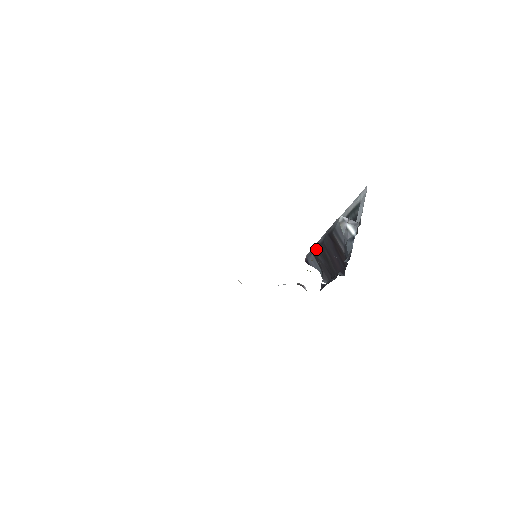
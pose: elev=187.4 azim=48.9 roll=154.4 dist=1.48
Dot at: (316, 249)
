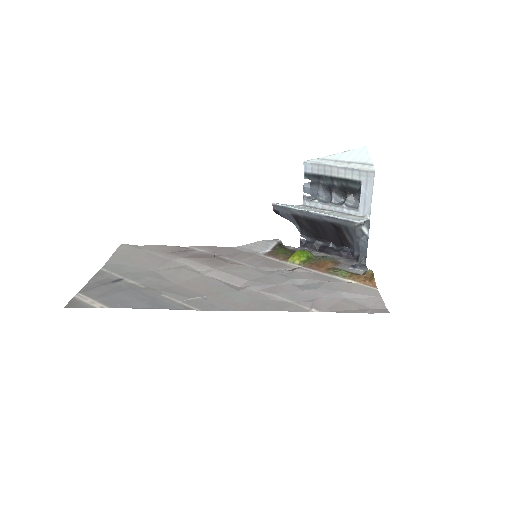
Dot at: (303, 219)
